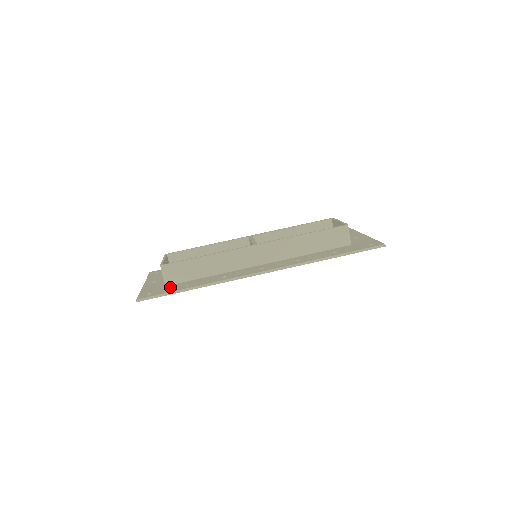
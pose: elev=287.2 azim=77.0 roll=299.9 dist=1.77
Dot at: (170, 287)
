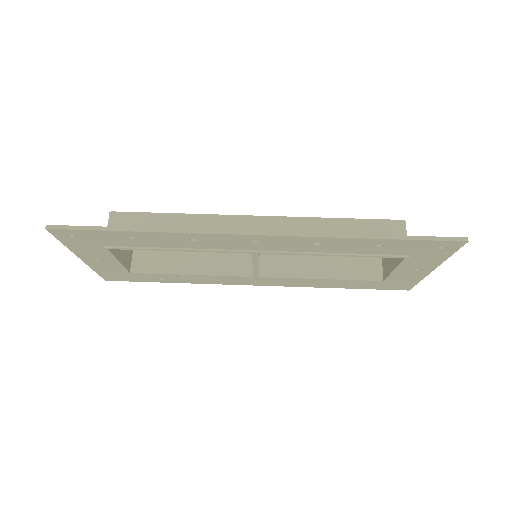
Dot at: occluded
